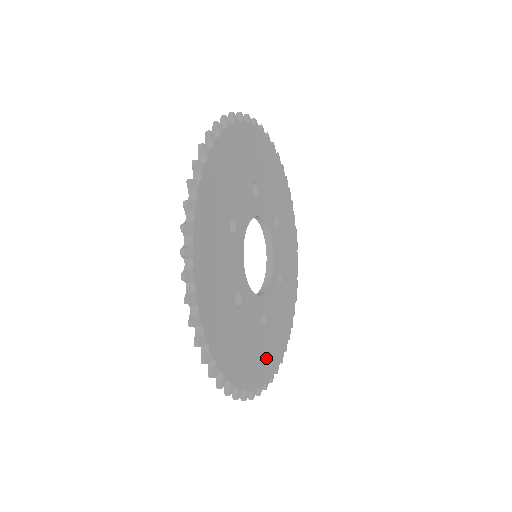
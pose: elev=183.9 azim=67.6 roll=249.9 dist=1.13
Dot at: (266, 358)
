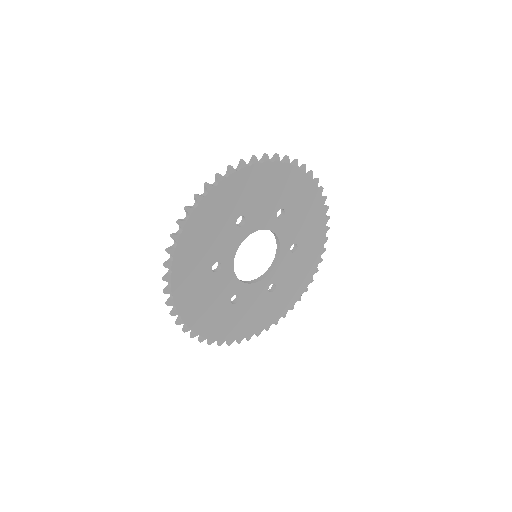
Dot at: (280, 304)
